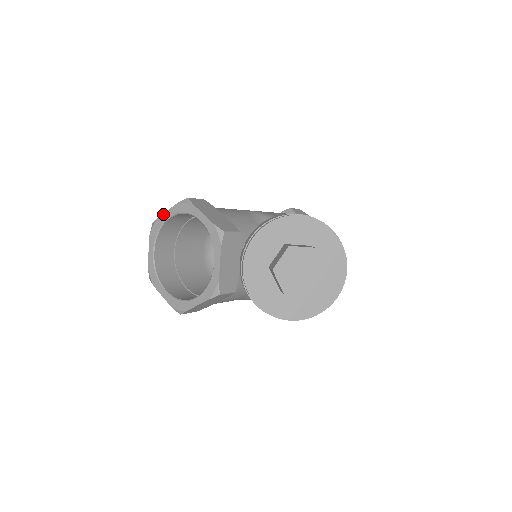
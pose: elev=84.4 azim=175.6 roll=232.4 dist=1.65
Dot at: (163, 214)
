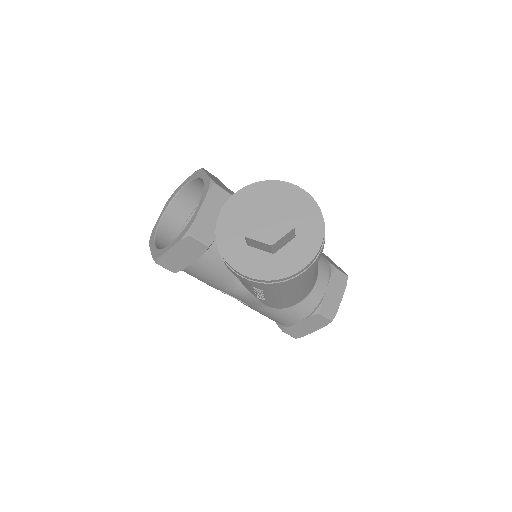
Dot at: (181, 185)
